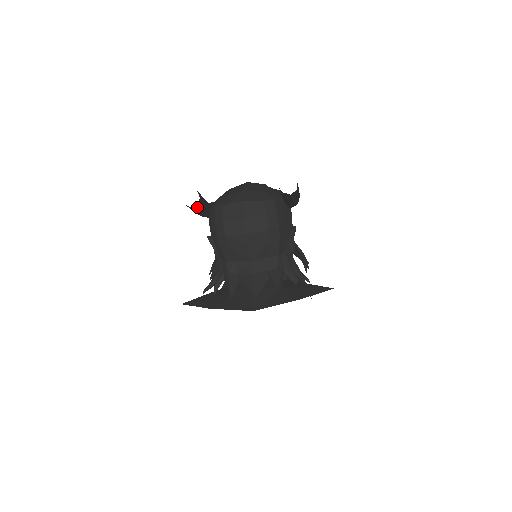
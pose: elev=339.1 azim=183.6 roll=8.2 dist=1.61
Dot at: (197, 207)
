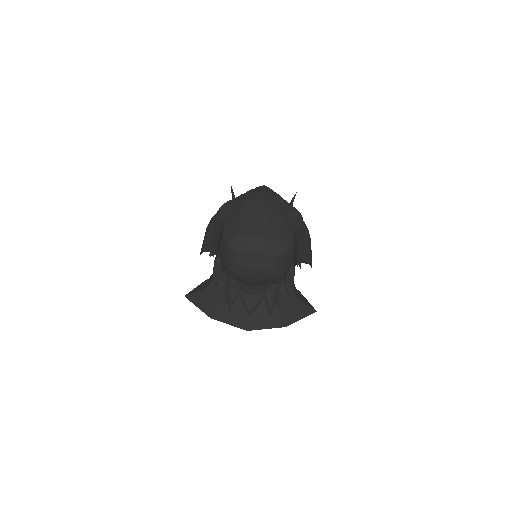
Dot at: occluded
